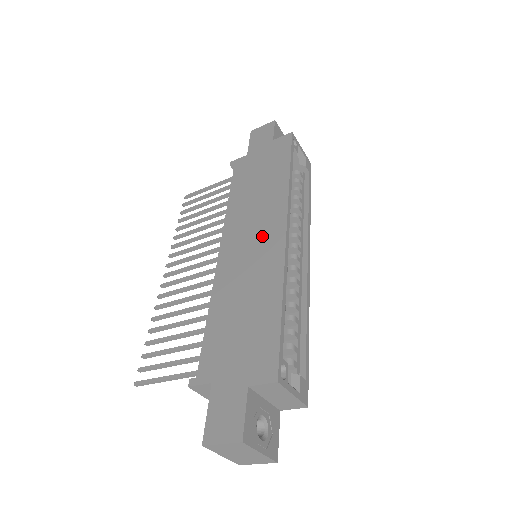
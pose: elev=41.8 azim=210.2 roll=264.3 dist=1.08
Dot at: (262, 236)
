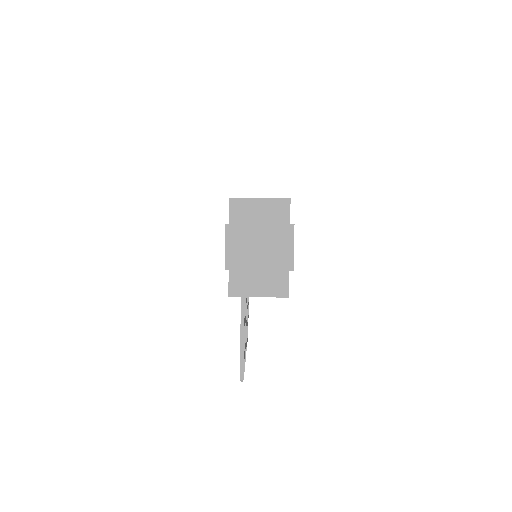
Dot at: occluded
